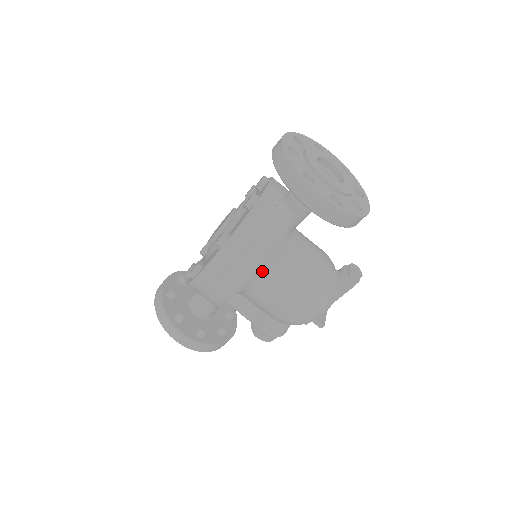
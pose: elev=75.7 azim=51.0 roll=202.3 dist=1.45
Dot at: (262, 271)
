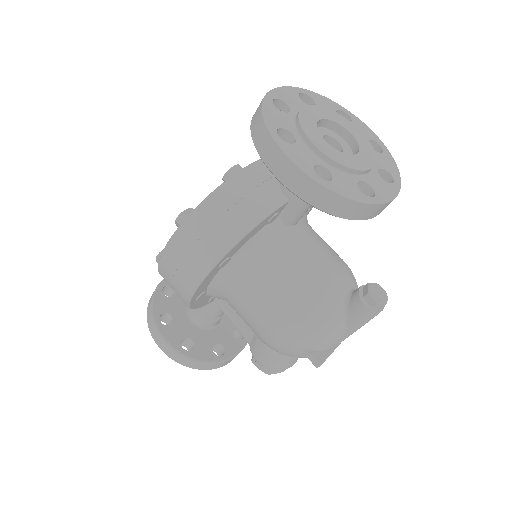
Dot at: (237, 269)
